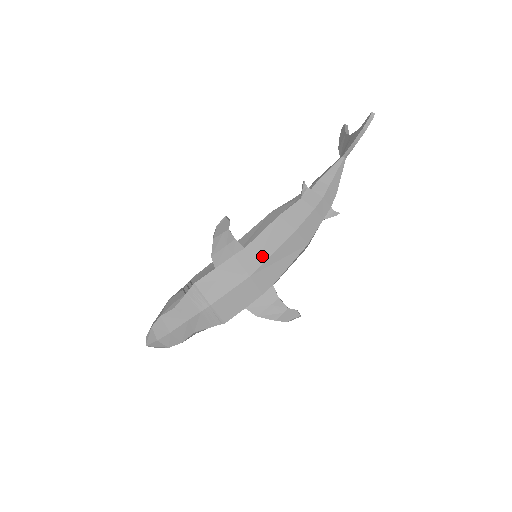
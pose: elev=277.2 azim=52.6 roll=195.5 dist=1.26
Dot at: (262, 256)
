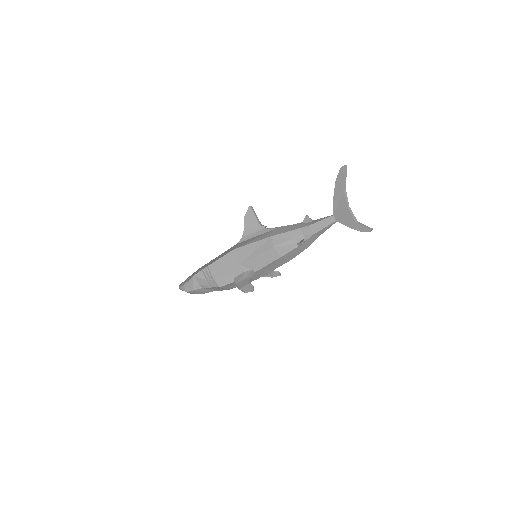
Dot at: (266, 273)
